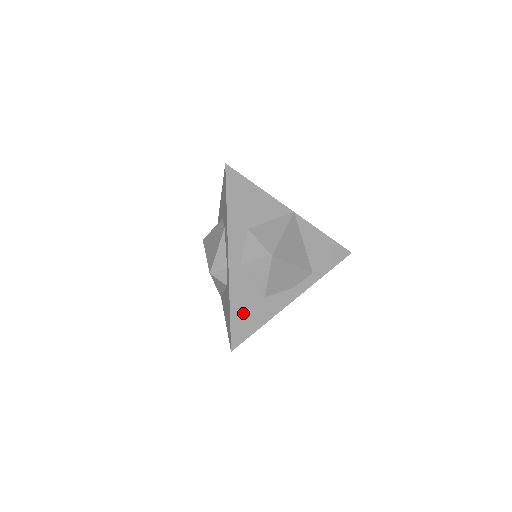
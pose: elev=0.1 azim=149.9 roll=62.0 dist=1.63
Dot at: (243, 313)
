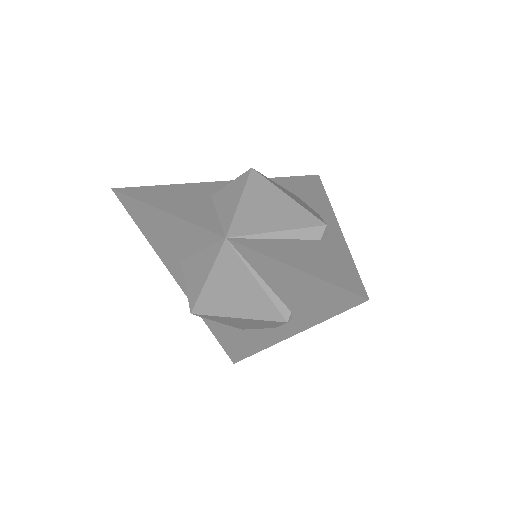
Dot at: (227, 338)
